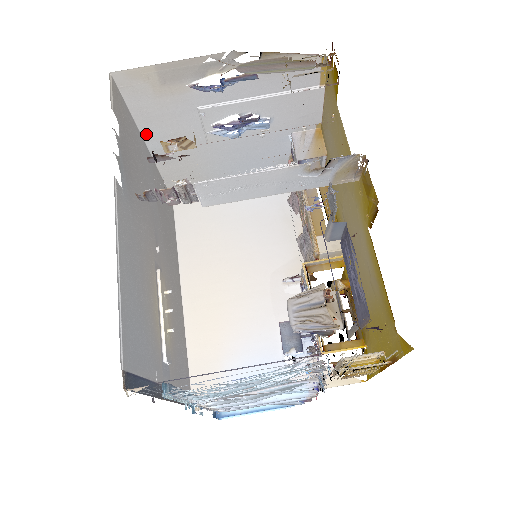
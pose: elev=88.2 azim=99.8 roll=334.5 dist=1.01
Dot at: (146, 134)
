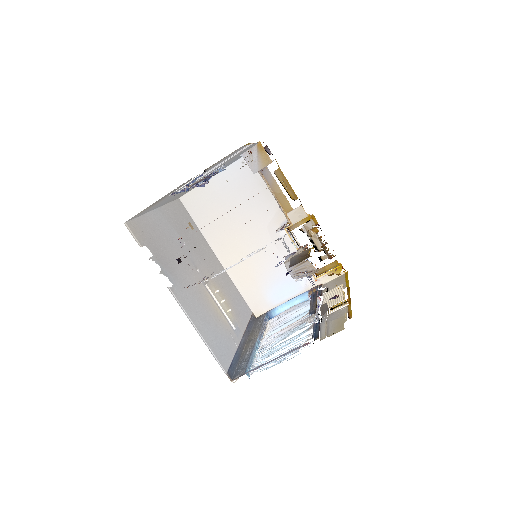
Dot at: (152, 209)
